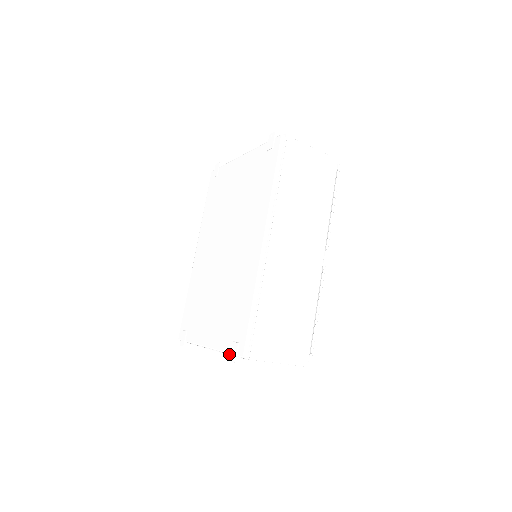
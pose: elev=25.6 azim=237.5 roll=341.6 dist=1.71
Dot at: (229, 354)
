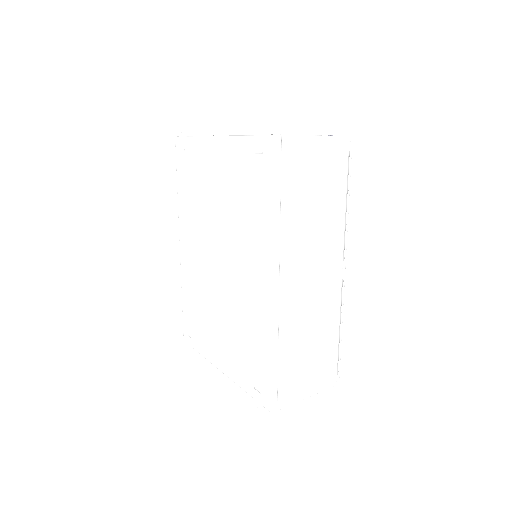
Dot at: occluded
